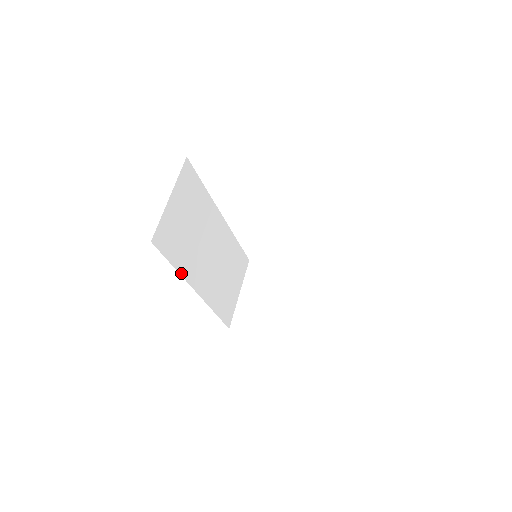
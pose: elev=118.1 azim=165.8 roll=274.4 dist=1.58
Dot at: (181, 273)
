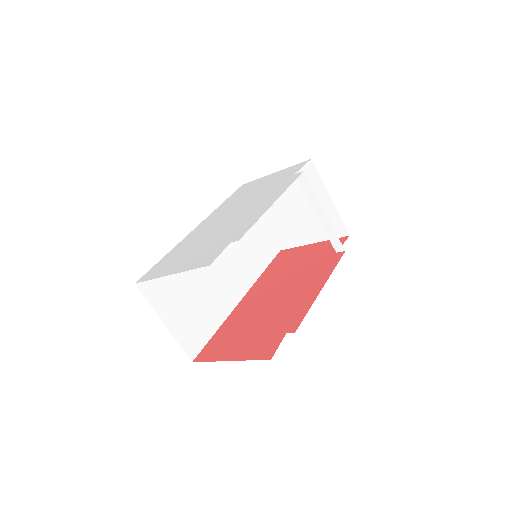
Dot at: (223, 320)
